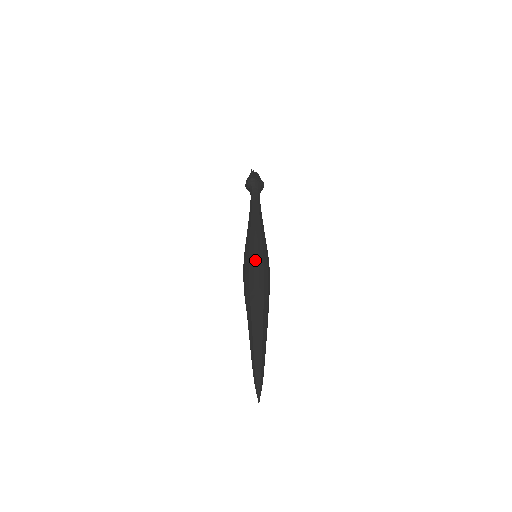
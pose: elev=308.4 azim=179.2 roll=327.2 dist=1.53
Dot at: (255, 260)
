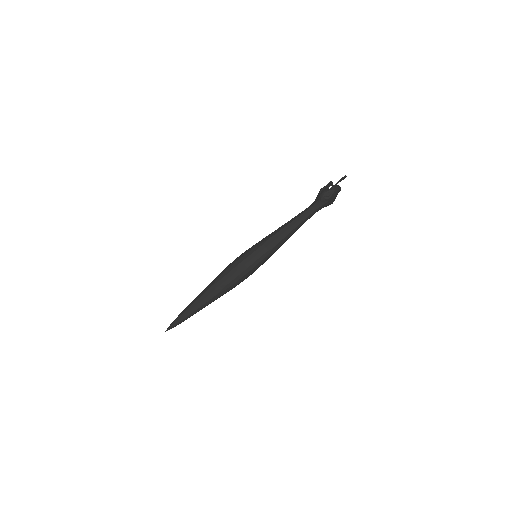
Dot at: (247, 270)
